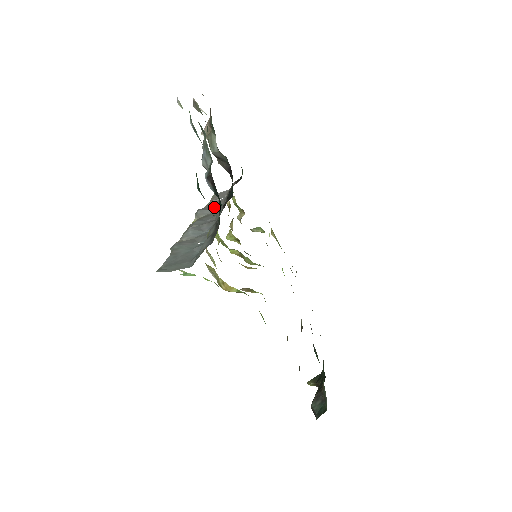
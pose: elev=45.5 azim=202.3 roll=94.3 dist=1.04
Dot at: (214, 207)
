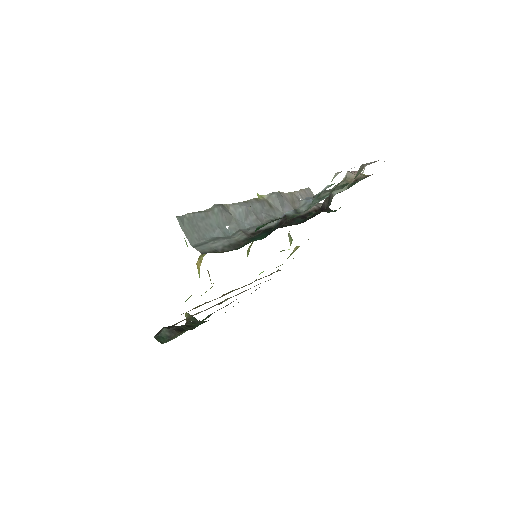
Dot at: (286, 205)
